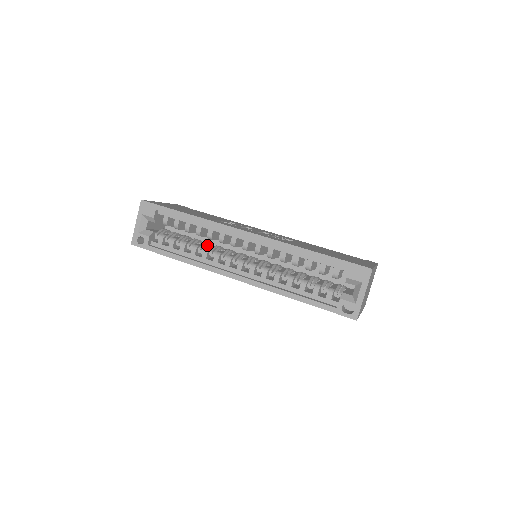
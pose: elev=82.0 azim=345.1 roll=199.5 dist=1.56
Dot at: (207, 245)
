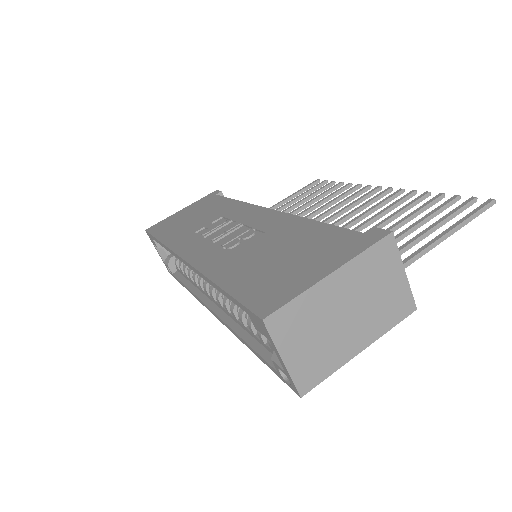
Dot at: occluded
